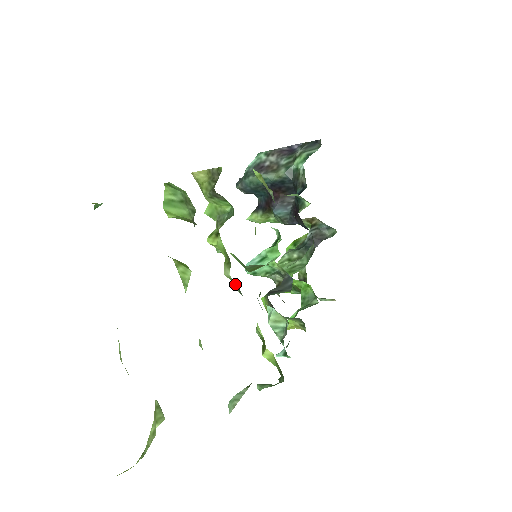
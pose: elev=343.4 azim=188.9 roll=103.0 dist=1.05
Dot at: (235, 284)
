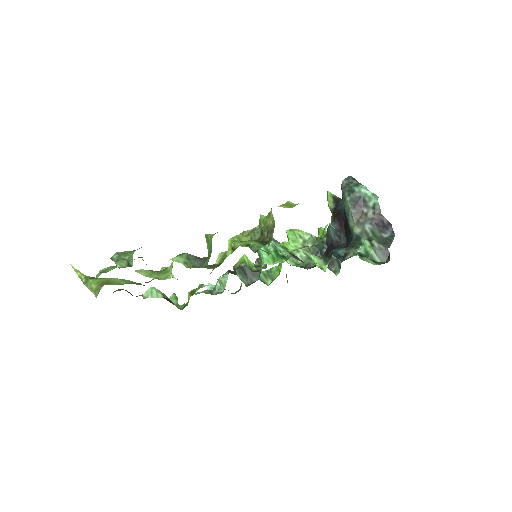
Dot at: occluded
